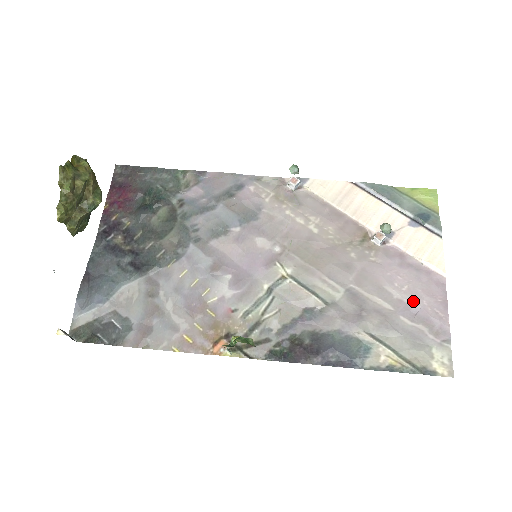
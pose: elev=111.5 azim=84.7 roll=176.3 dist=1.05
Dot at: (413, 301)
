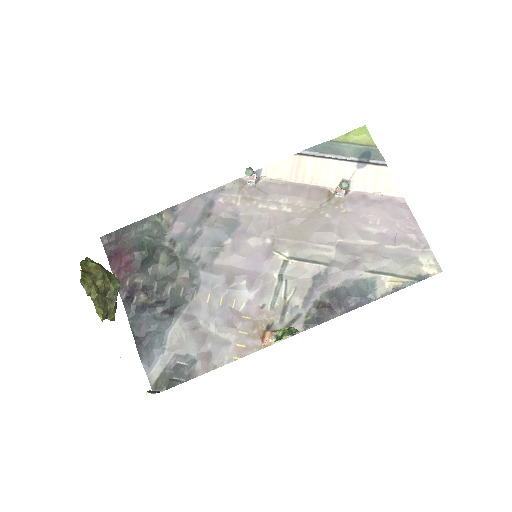
Dot at: (389, 229)
